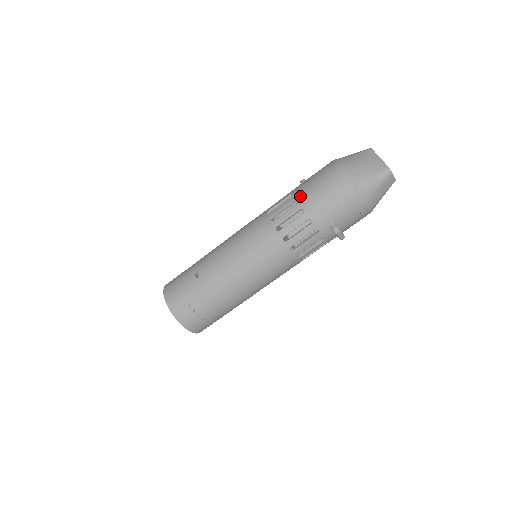
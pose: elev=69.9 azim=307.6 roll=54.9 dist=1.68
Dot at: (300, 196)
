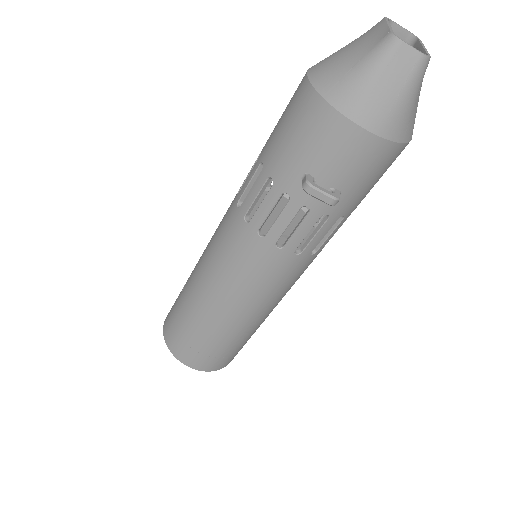
Dot at: occluded
